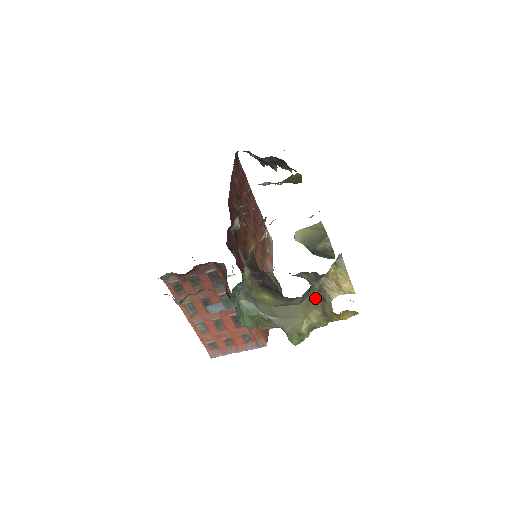
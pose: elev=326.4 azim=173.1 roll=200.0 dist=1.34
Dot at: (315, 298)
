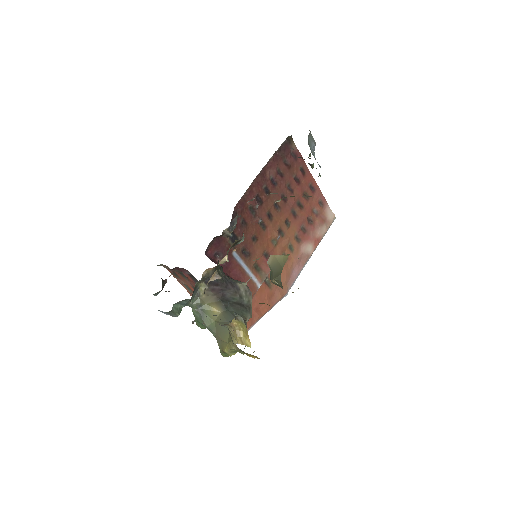
Dot at: occluded
